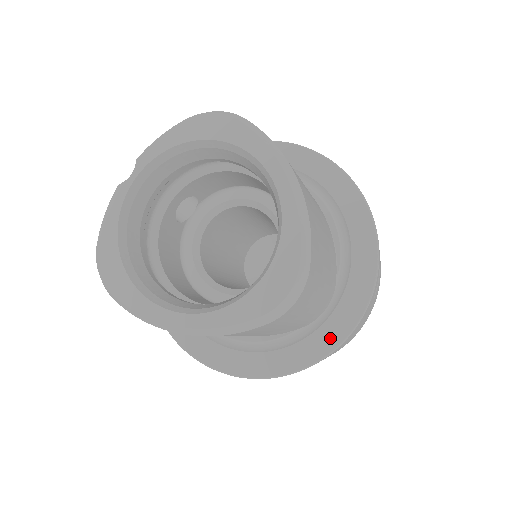
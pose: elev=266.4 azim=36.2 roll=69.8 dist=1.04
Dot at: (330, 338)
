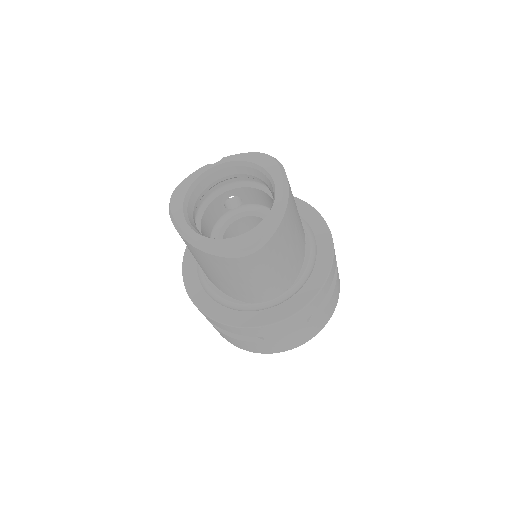
Dot at: (265, 318)
